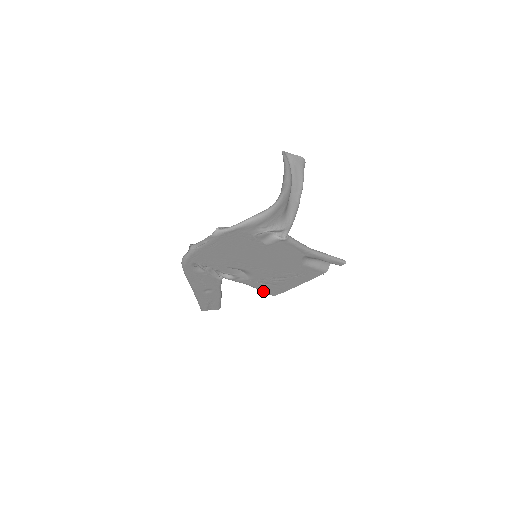
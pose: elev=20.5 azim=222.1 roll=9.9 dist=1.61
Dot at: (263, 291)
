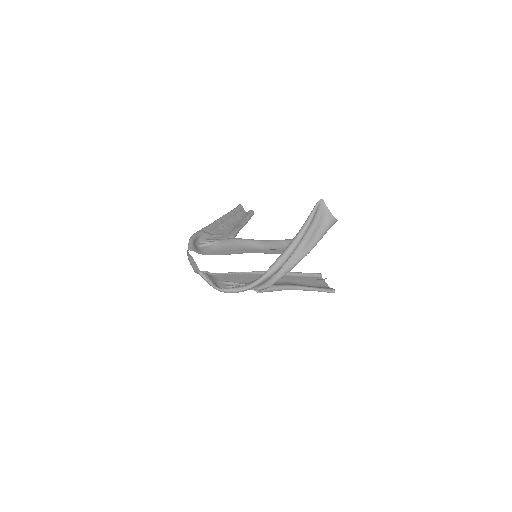
Dot at: occluded
